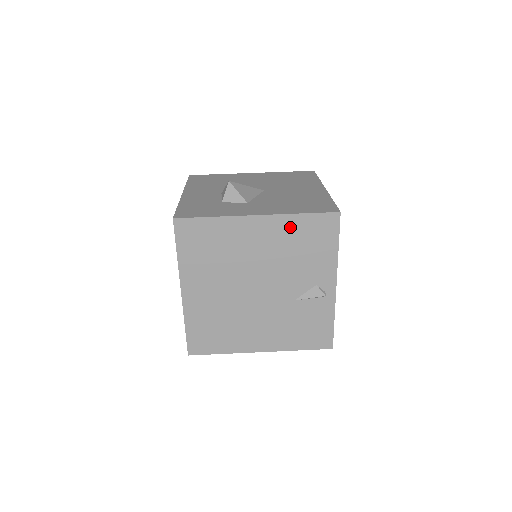
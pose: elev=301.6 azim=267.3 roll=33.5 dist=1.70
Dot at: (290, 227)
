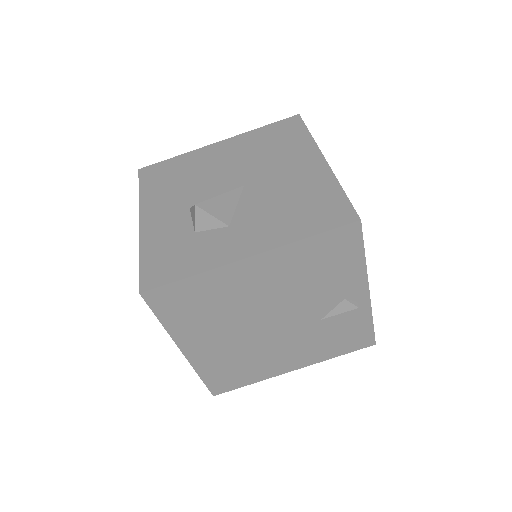
Dot at: (296, 256)
